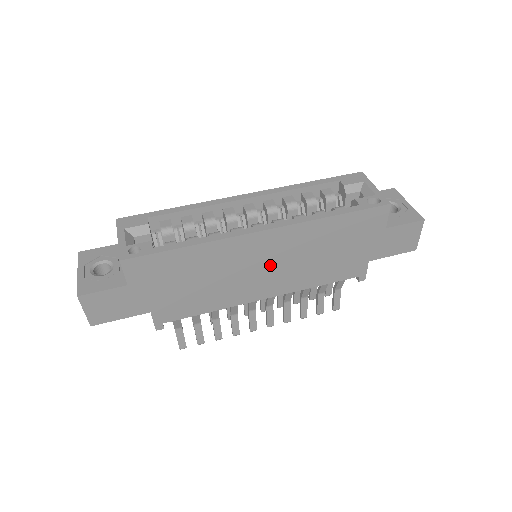
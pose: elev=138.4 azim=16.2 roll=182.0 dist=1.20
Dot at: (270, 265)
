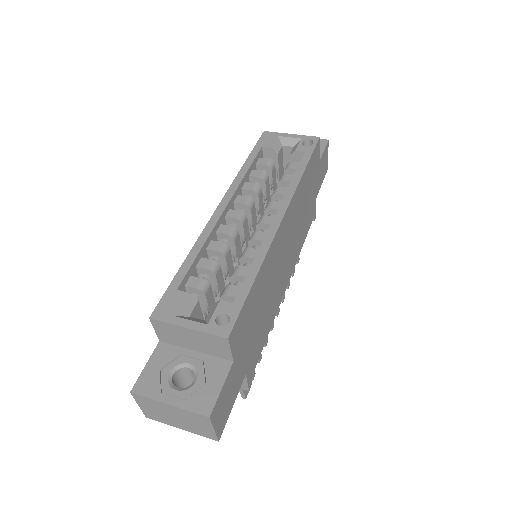
Dot at: (287, 248)
